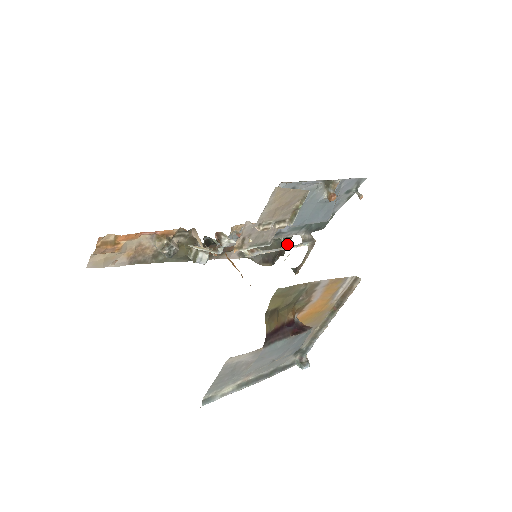
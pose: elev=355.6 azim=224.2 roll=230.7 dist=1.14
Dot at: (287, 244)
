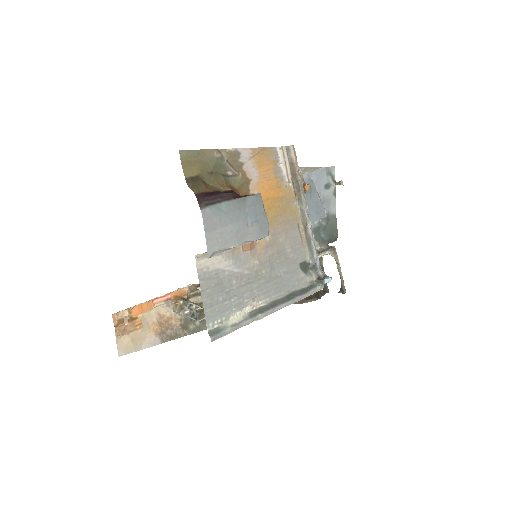
Dot at: occluded
